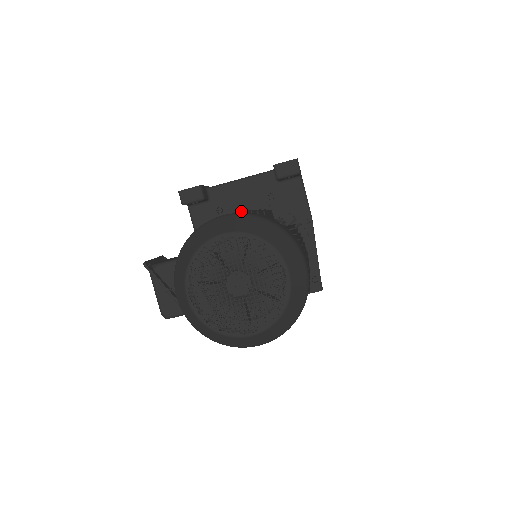
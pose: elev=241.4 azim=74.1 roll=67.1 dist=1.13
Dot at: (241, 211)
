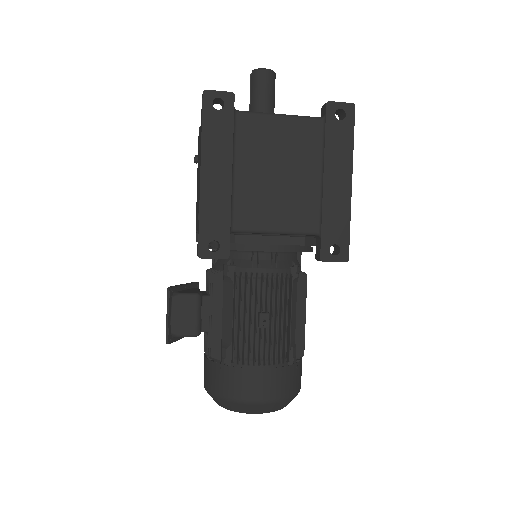
Dot at: occluded
